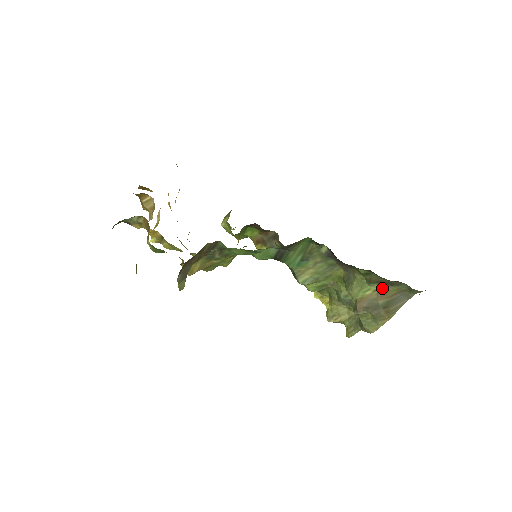
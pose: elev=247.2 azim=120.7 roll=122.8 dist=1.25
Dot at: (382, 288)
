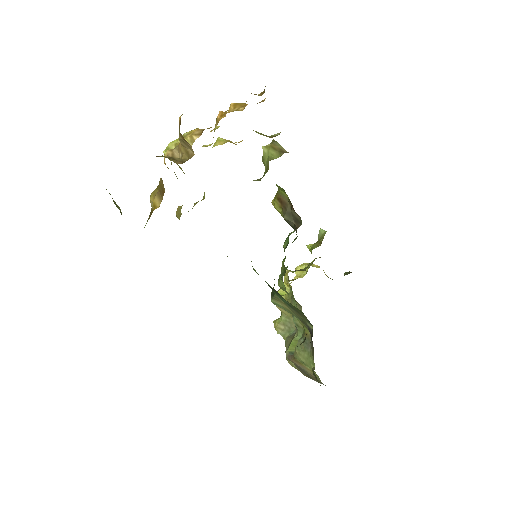
Dot at: (318, 379)
